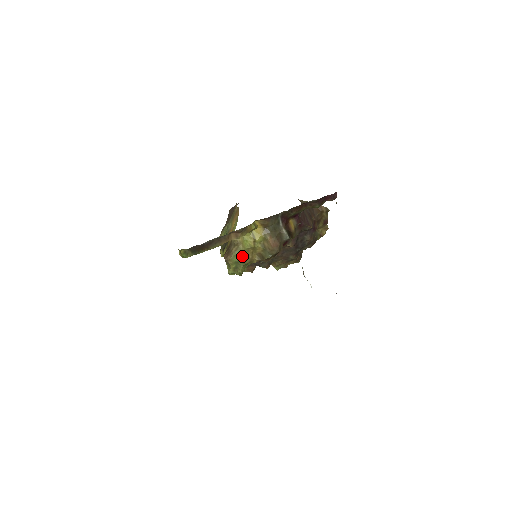
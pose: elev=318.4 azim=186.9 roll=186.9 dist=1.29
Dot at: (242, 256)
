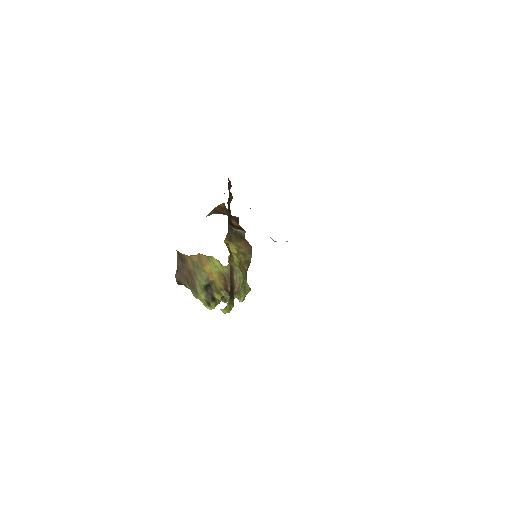
Dot at: (242, 274)
